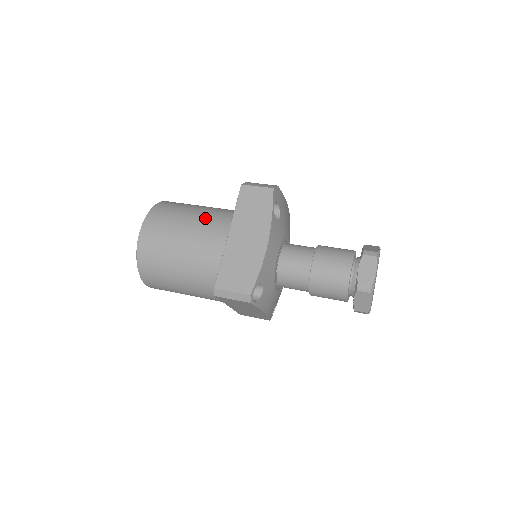
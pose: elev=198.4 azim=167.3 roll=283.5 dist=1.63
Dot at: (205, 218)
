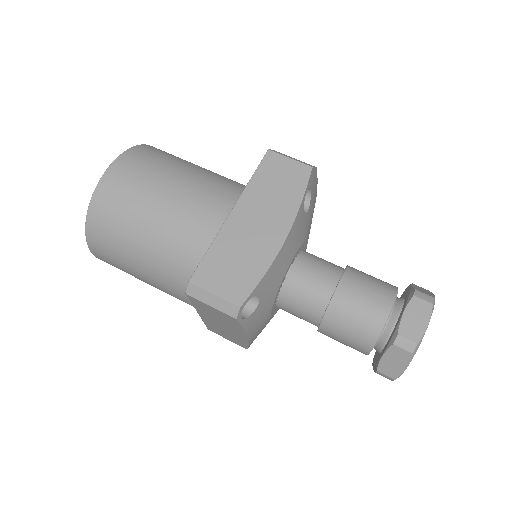
Dot at: (203, 181)
